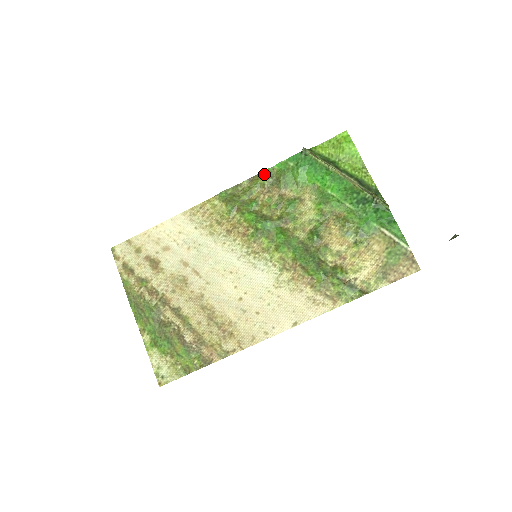
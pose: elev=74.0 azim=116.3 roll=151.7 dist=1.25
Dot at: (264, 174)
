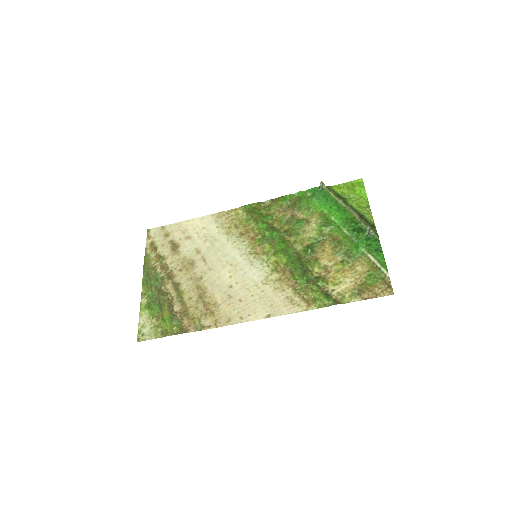
Dot at: (285, 198)
